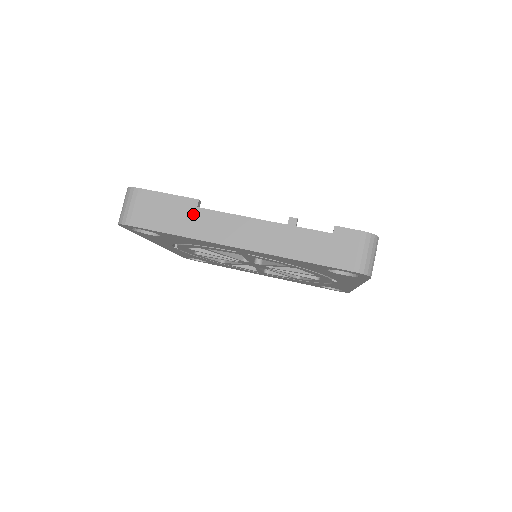
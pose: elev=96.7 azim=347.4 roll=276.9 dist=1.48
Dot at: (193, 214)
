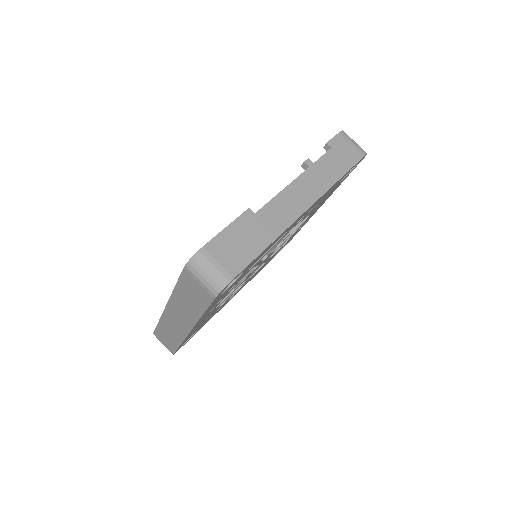
Dot at: (259, 220)
